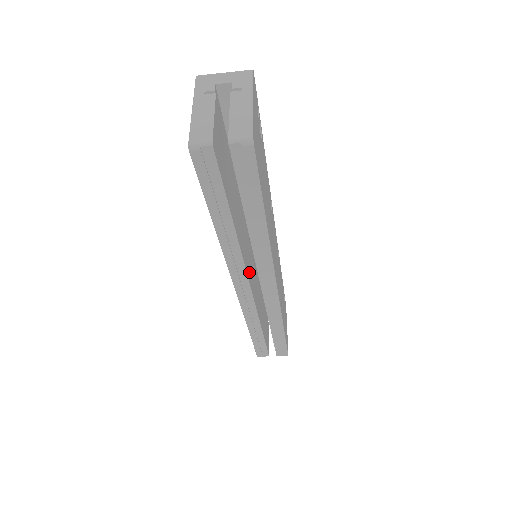
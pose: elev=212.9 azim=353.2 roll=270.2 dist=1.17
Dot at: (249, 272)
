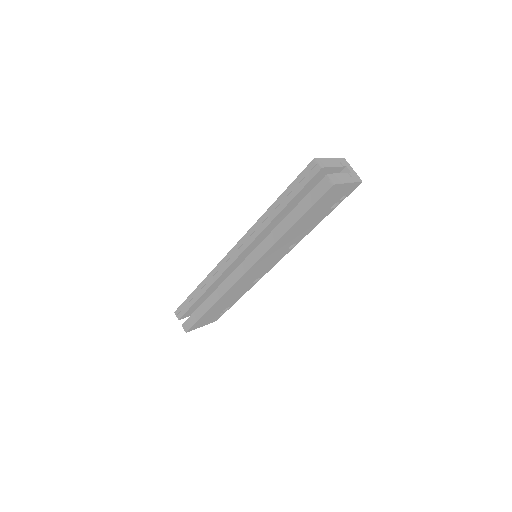
Dot at: (247, 251)
